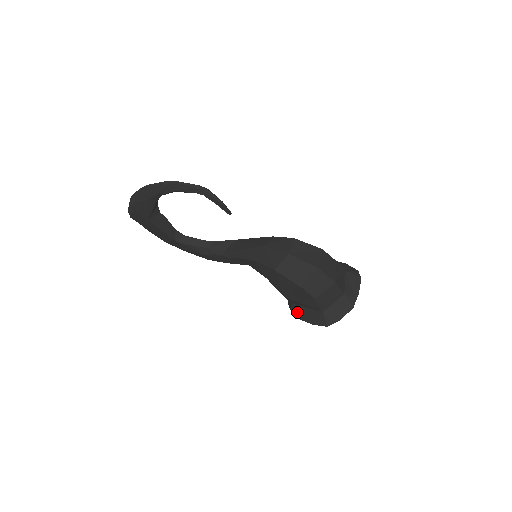
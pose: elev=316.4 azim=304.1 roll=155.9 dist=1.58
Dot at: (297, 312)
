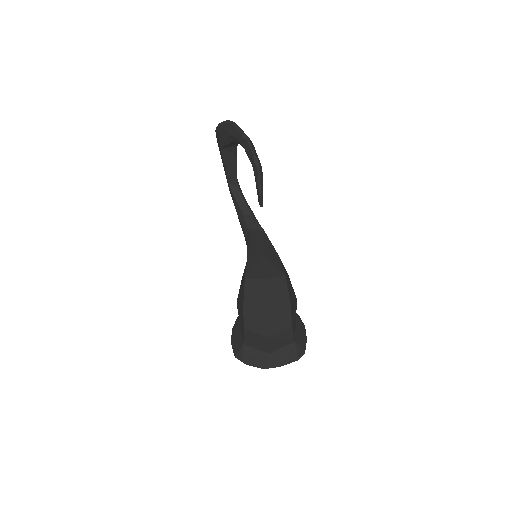
Dot at: (236, 324)
